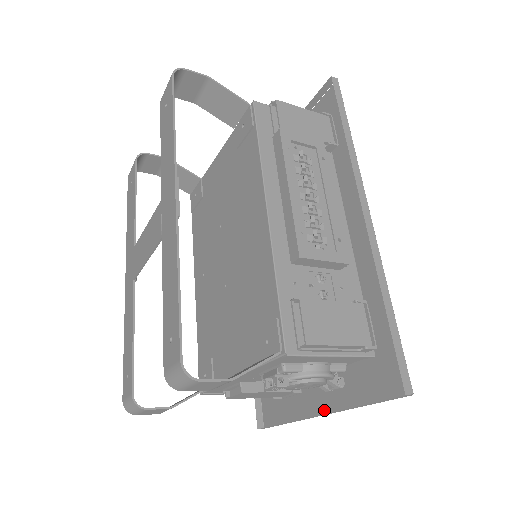
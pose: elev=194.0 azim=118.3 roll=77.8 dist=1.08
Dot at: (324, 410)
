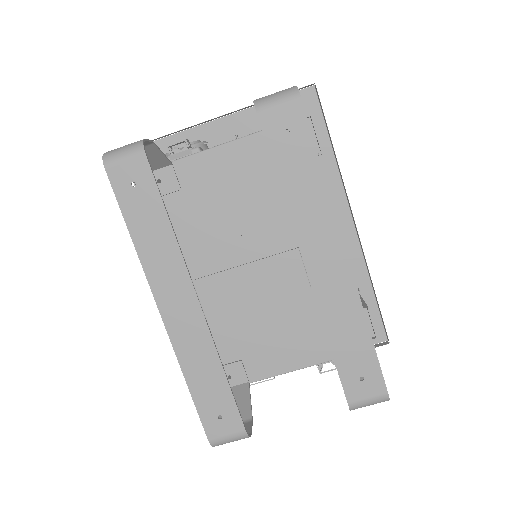
Dot at: occluded
